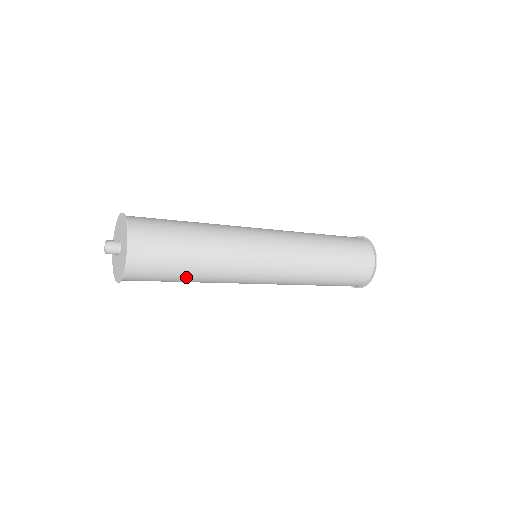
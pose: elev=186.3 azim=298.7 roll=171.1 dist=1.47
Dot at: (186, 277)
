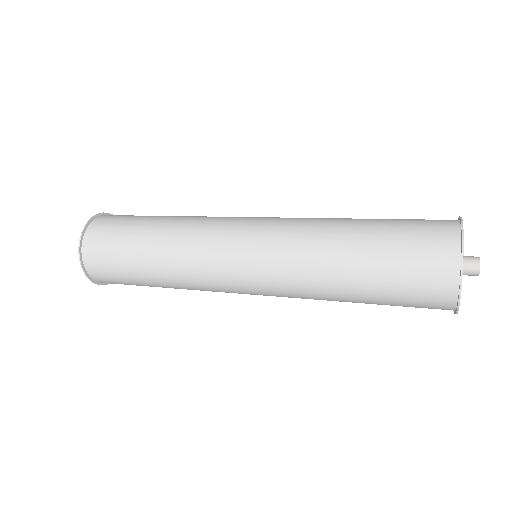
Dot at: occluded
